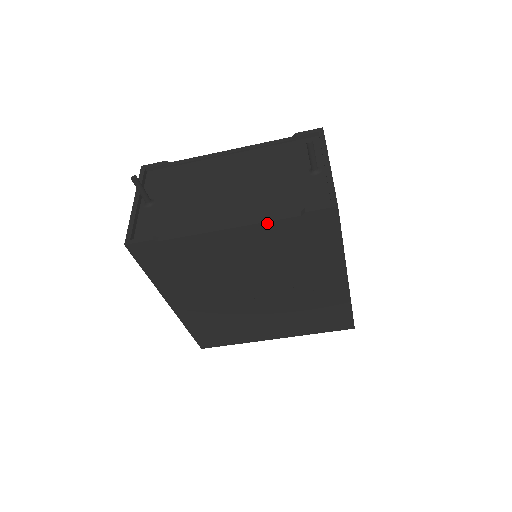
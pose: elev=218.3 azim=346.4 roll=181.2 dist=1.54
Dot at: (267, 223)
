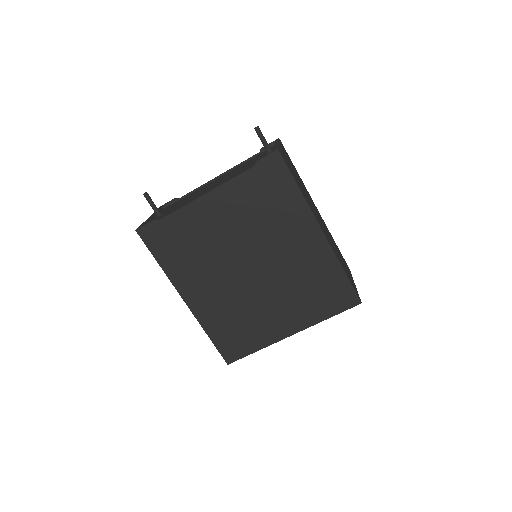
Dot at: (232, 180)
